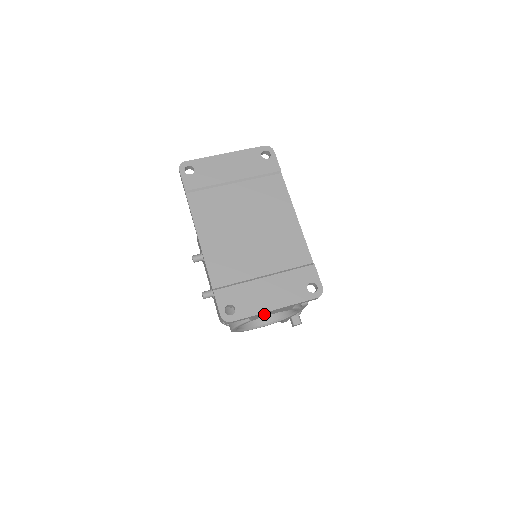
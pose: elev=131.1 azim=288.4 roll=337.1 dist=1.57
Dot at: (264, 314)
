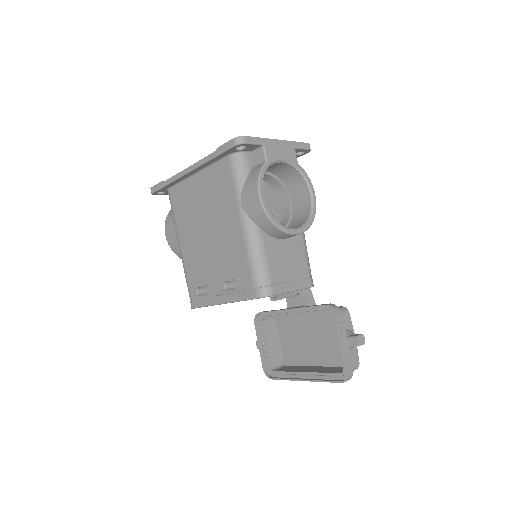
Dot at: (273, 149)
